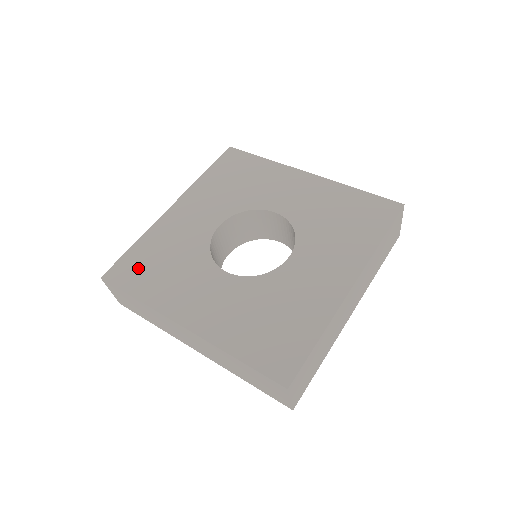
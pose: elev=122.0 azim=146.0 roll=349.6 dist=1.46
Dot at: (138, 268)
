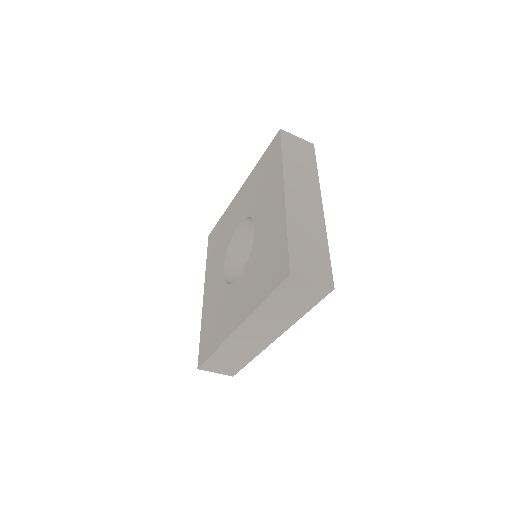
Dot at: (207, 340)
